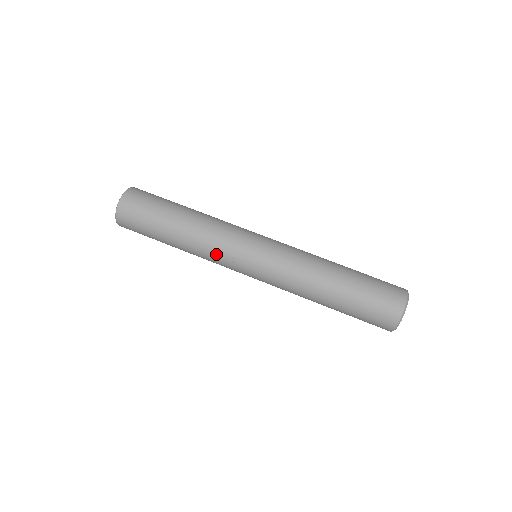
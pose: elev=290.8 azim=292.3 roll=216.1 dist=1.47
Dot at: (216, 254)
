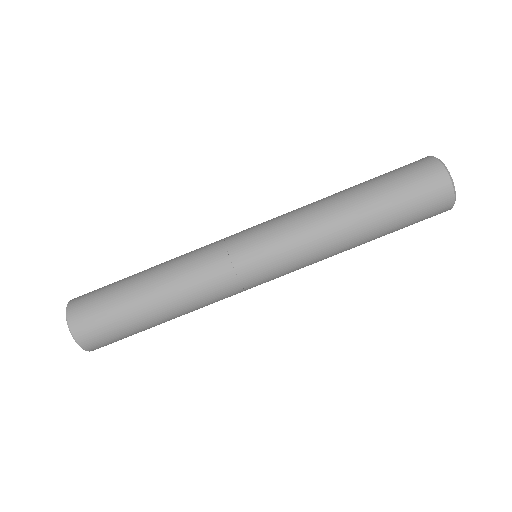
Dot at: occluded
